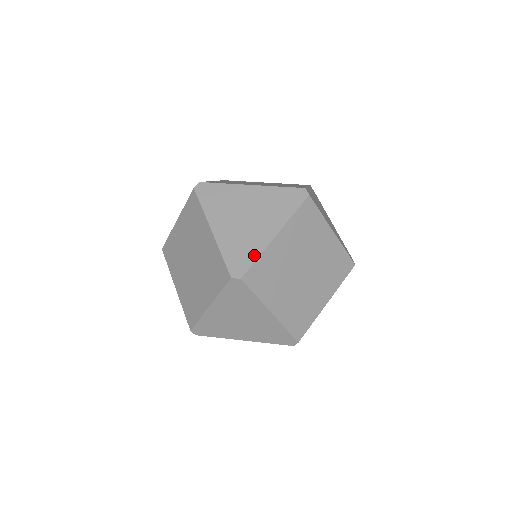
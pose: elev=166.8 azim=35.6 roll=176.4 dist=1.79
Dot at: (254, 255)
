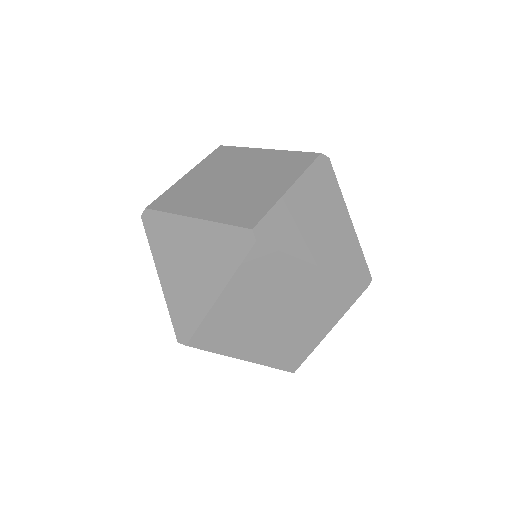
Dot at: (197, 319)
